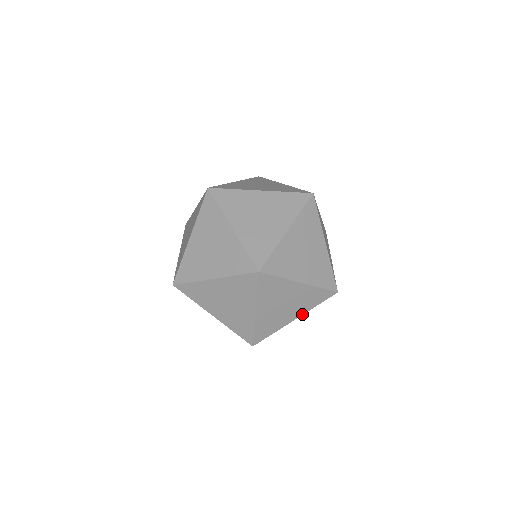
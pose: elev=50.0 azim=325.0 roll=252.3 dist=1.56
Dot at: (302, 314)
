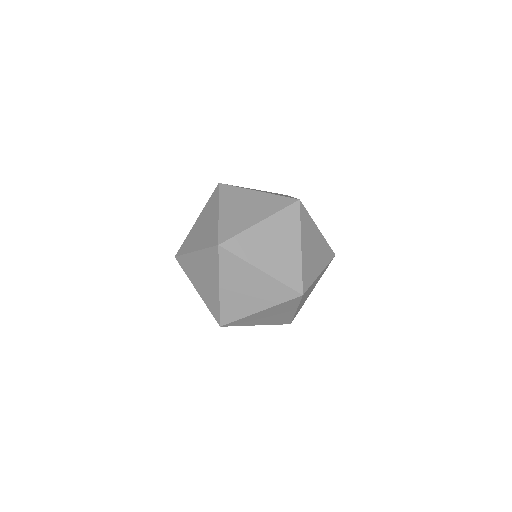
Dot at: occluded
